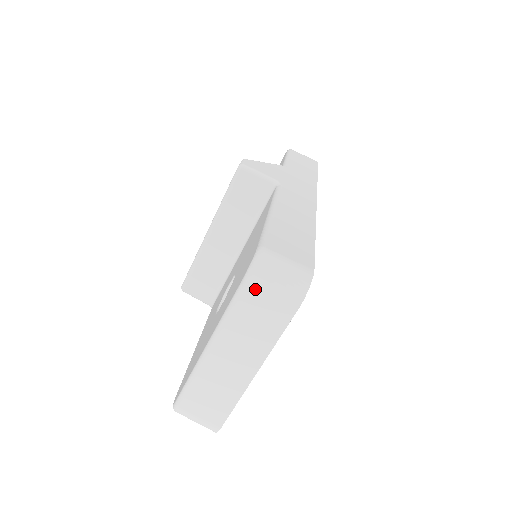
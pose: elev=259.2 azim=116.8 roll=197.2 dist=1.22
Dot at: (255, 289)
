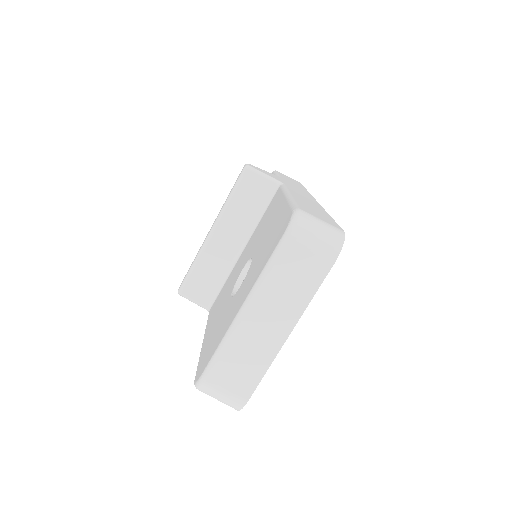
Dot at: (295, 244)
